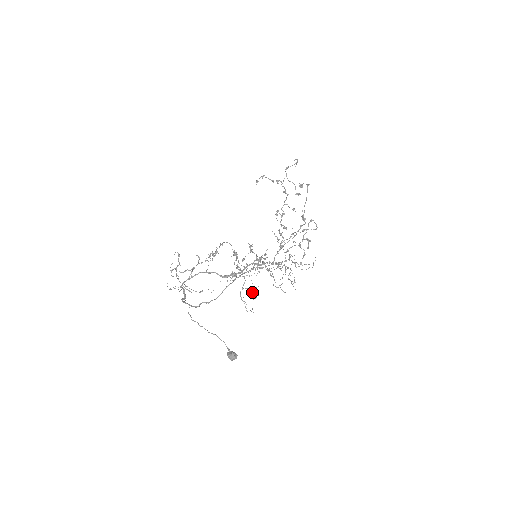
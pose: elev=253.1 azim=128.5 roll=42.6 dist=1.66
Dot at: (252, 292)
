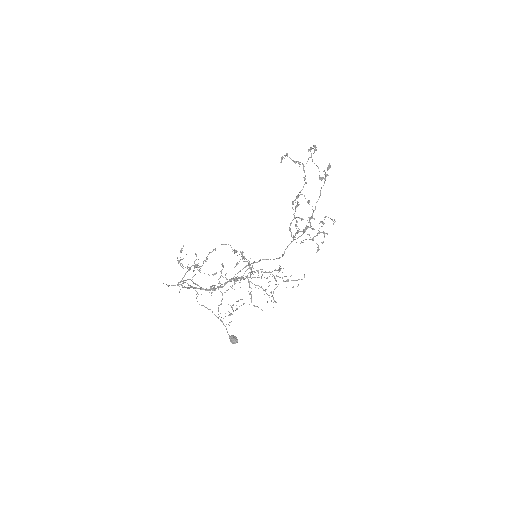
Dot at: occluded
